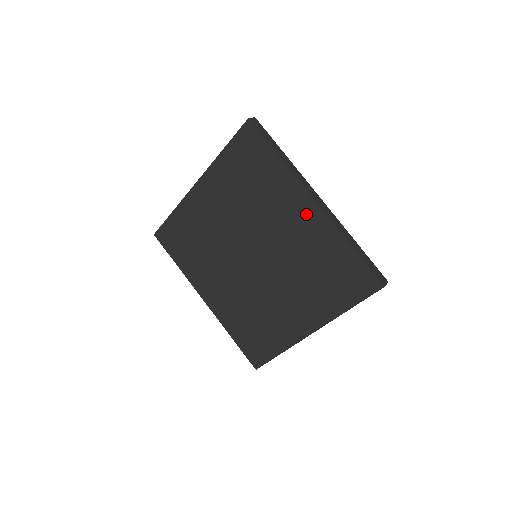
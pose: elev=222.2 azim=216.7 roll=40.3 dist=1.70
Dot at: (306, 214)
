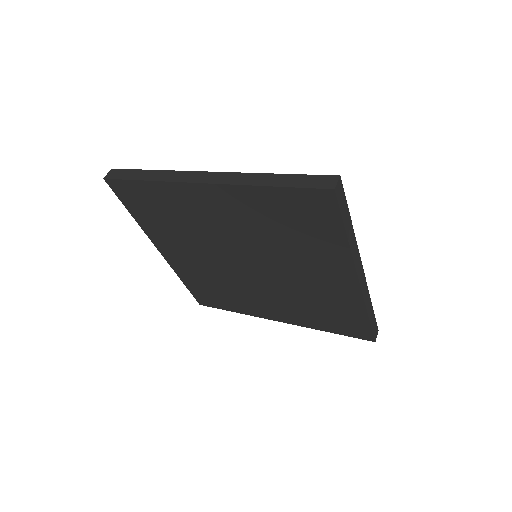
Dot at: (214, 199)
